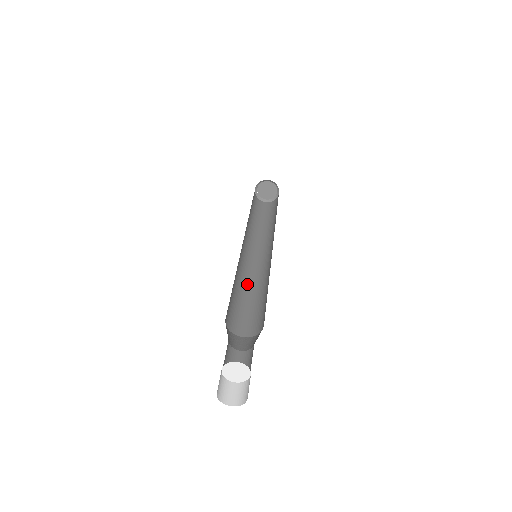
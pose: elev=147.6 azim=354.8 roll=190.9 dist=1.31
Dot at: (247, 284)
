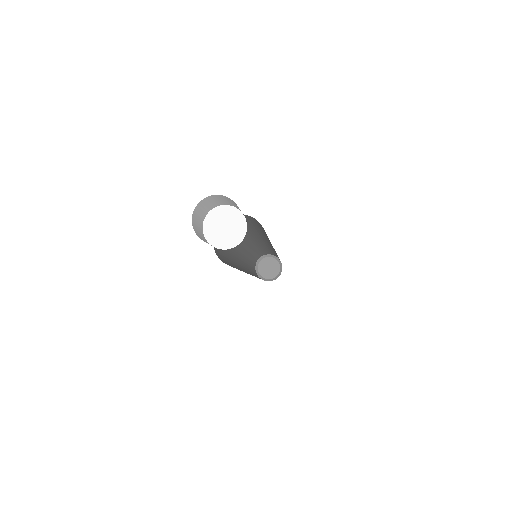
Dot at: (237, 267)
